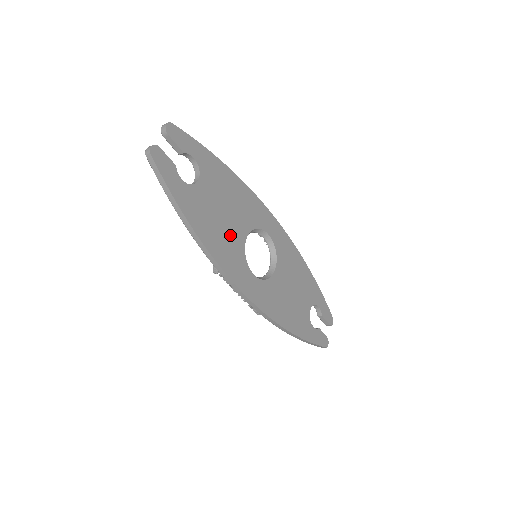
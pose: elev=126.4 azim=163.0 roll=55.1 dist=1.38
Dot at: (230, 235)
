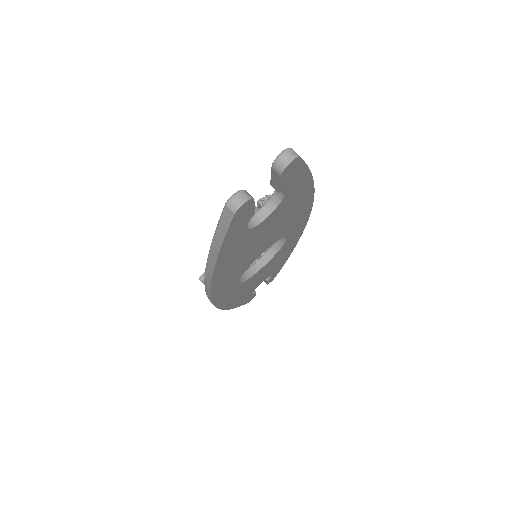
Dot at: (248, 259)
